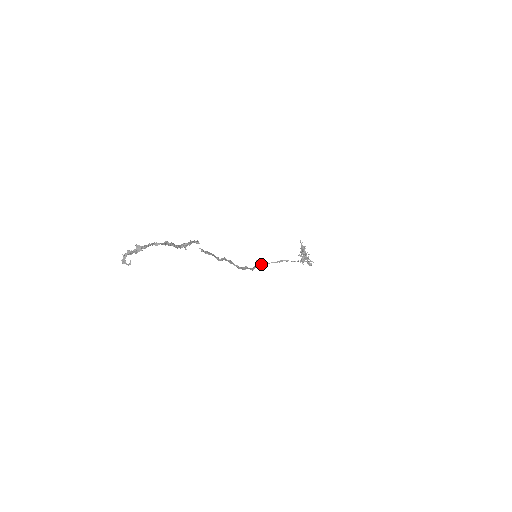
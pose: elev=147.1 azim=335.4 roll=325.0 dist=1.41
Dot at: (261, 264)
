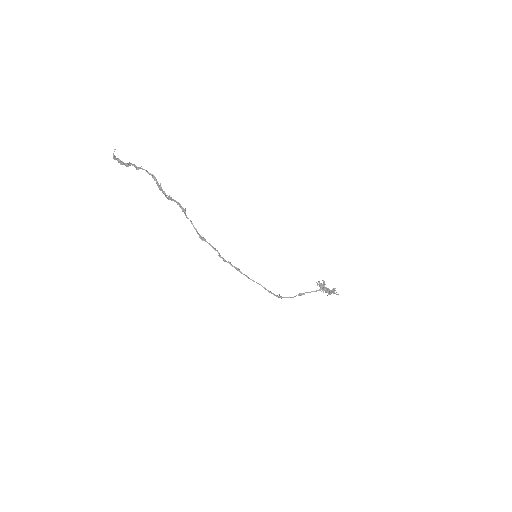
Dot at: (282, 297)
